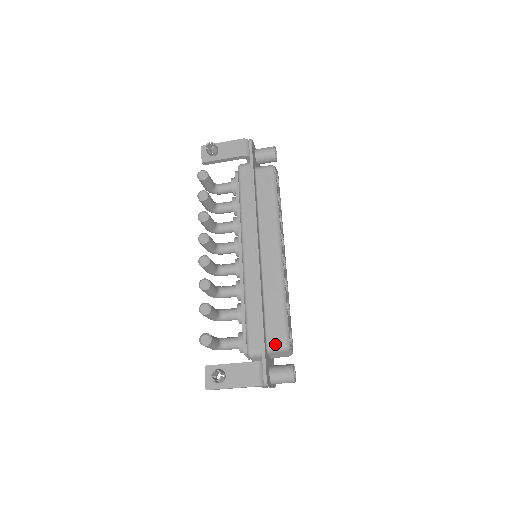
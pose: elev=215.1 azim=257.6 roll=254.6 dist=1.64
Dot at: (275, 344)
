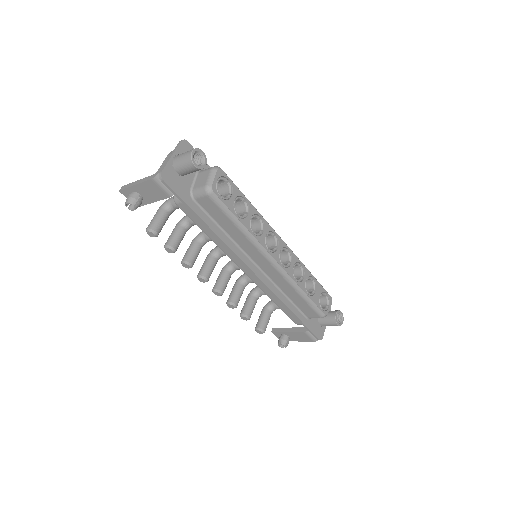
Dot at: occluded
